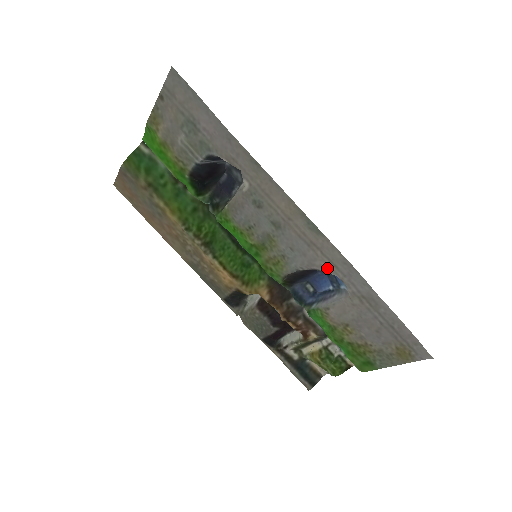
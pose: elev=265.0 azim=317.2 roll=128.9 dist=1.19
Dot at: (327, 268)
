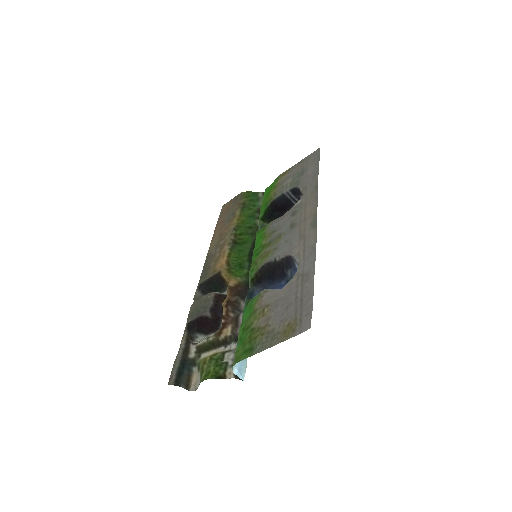
Dot at: (297, 254)
